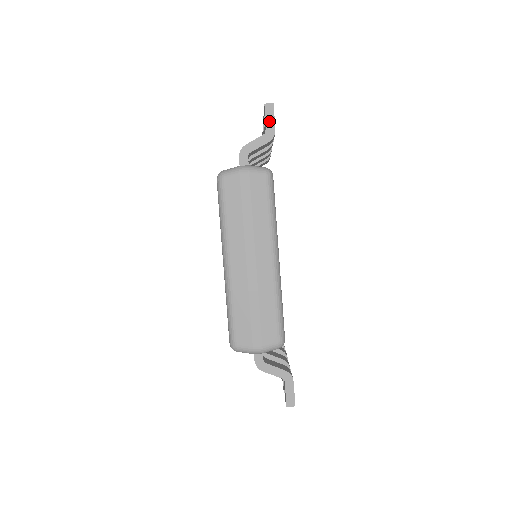
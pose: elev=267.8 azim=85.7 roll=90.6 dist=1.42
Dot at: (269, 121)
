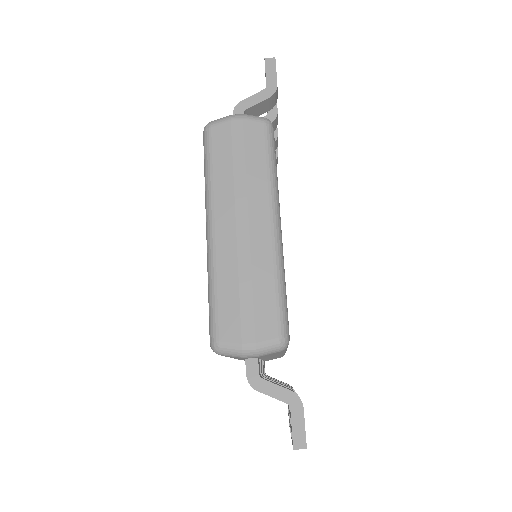
Dot at: (270, 76)
